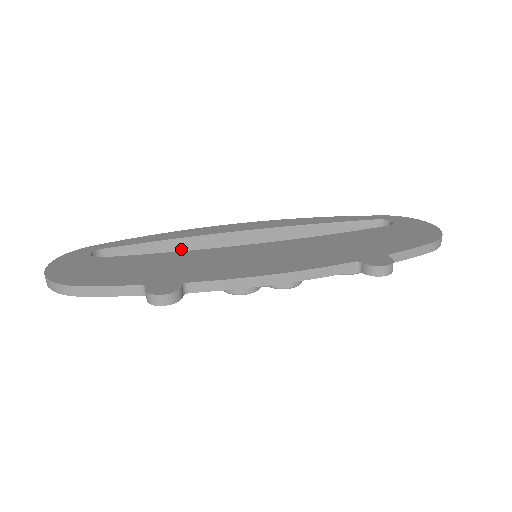
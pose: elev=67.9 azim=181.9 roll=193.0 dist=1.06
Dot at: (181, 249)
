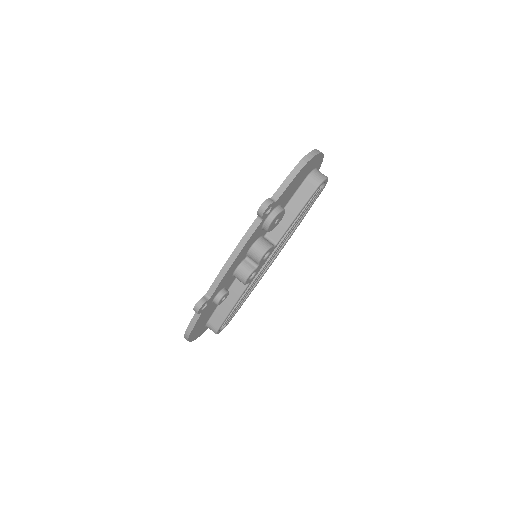
Dot at: occluded
